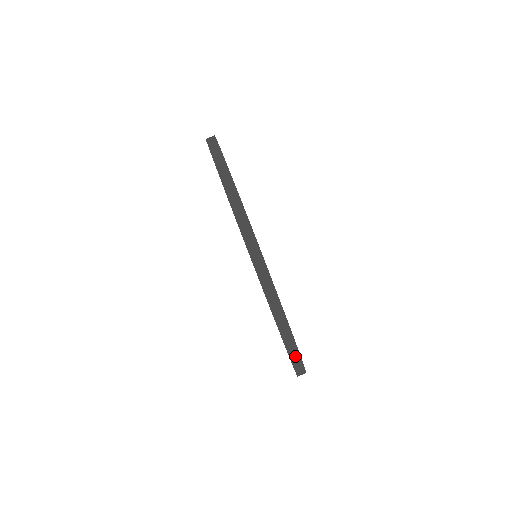
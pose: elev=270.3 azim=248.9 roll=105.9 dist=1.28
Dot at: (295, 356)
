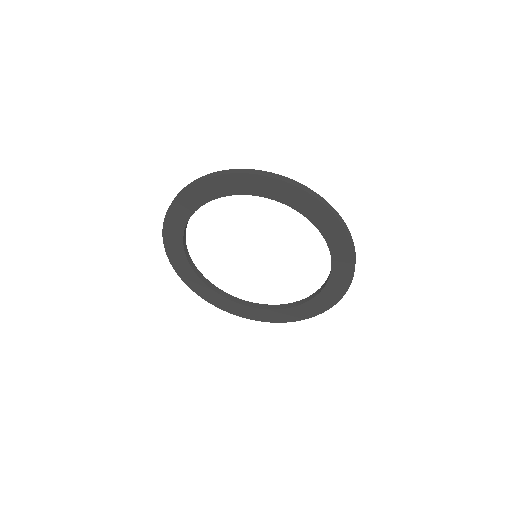
Dot at: (231, 172)
